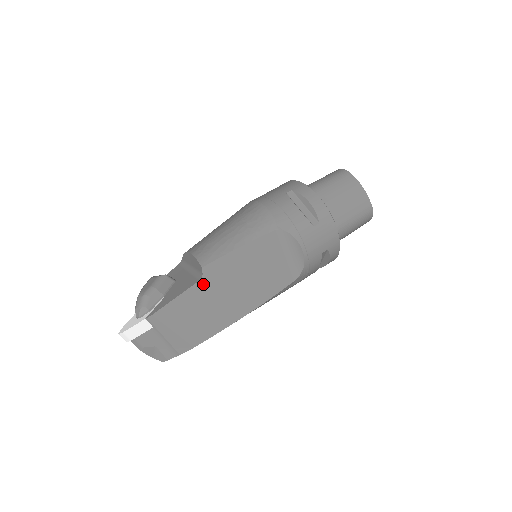
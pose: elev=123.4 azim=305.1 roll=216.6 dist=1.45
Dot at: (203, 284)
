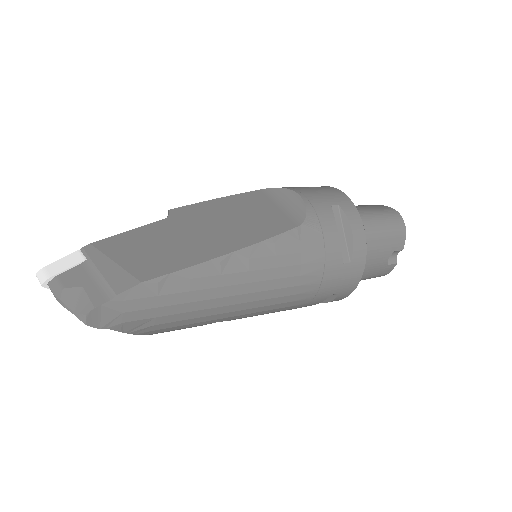
Dot at: (168, 222)
